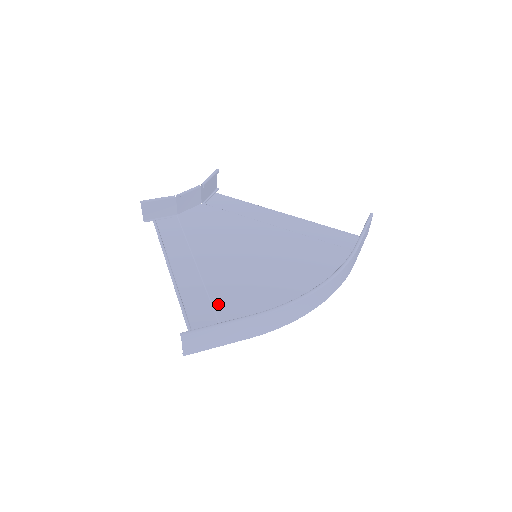
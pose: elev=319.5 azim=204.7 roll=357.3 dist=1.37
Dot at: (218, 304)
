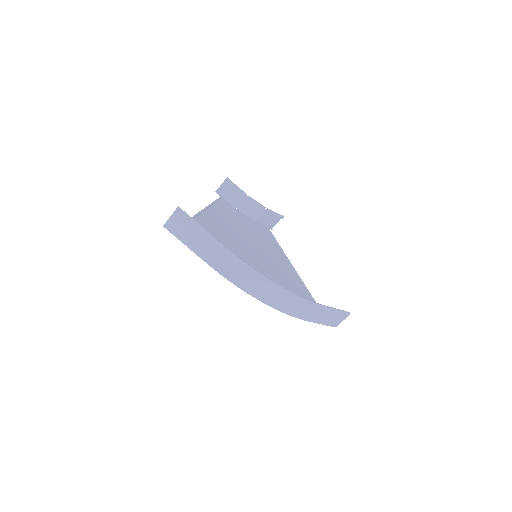
Dot at: occluded
